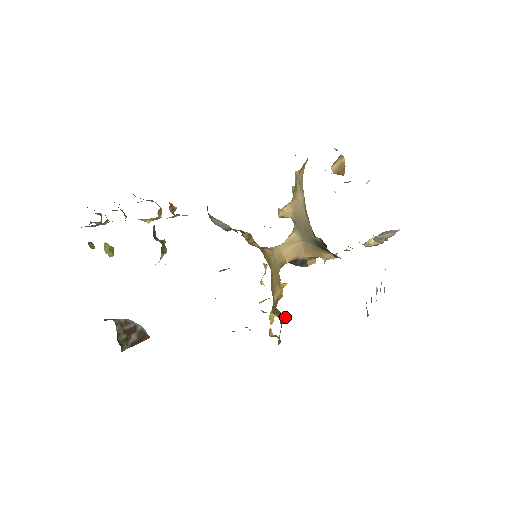
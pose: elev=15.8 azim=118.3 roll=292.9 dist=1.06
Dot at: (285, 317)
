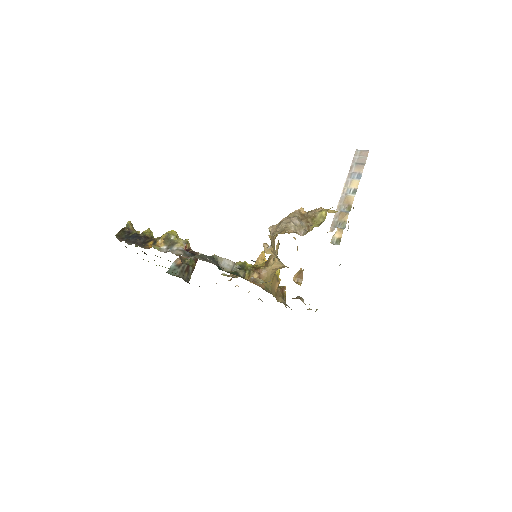
Dot at: (285, 289)
